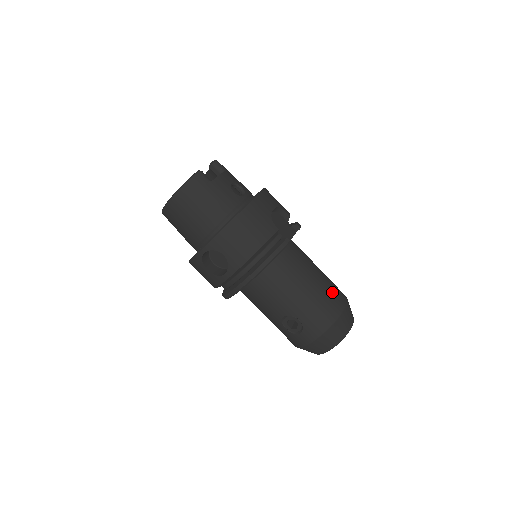
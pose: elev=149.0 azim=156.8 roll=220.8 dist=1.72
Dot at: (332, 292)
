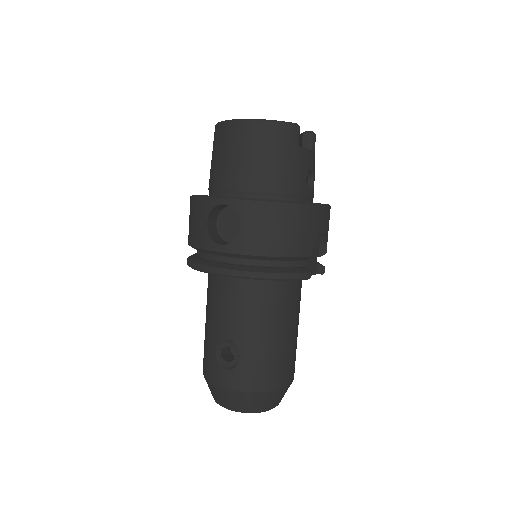
Dot at: (291, 360)
